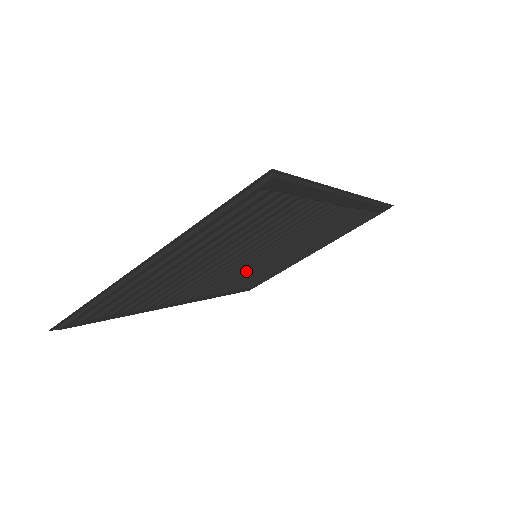
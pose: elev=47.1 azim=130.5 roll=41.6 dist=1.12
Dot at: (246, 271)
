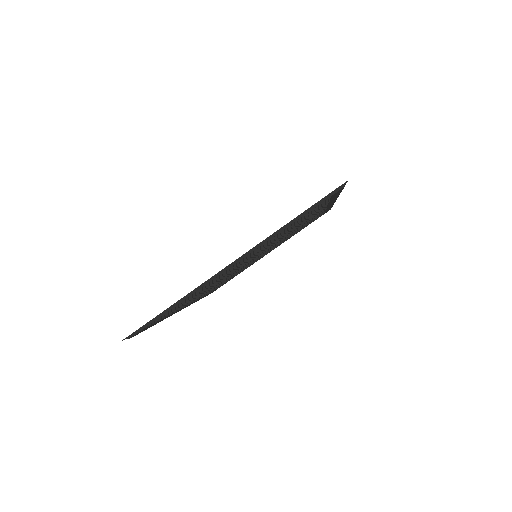
Dot at: (237, 271)
